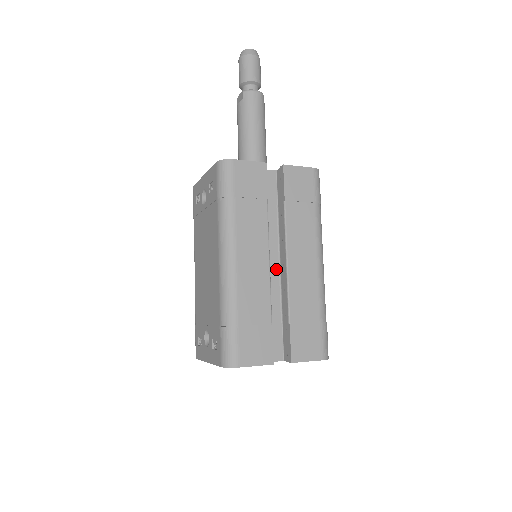
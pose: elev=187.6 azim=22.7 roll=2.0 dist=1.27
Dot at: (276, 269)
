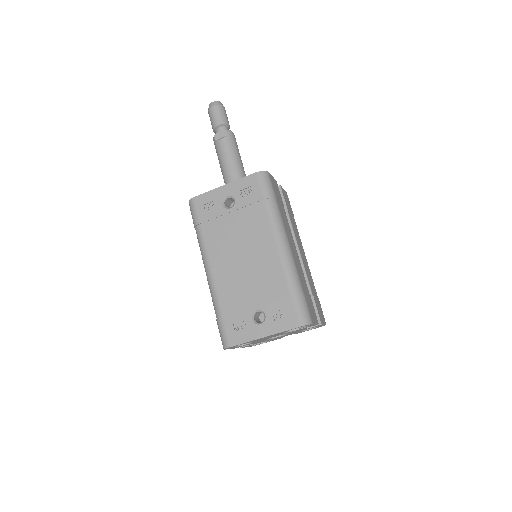
Dot at: occluded
